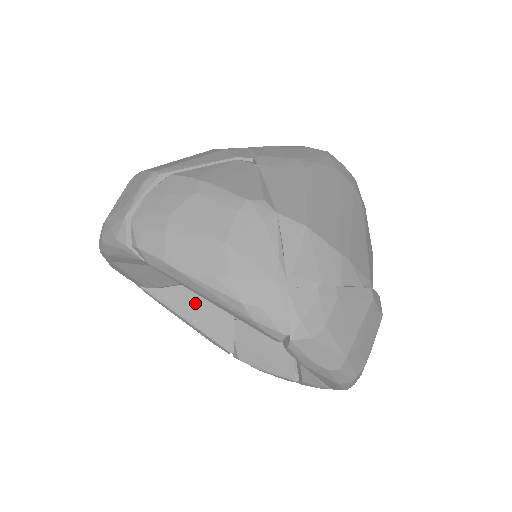
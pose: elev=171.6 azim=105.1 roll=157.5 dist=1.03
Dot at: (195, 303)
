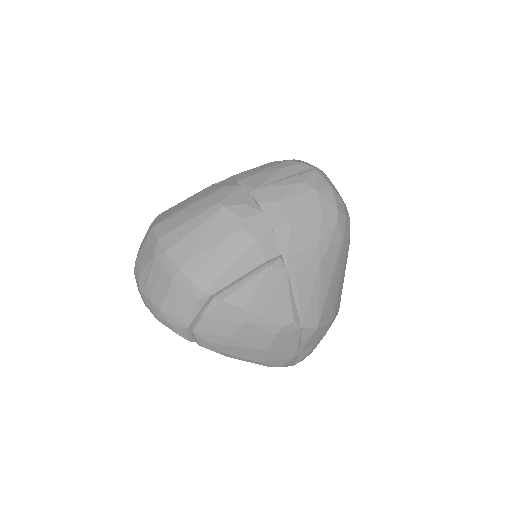
Dot at: occluded
